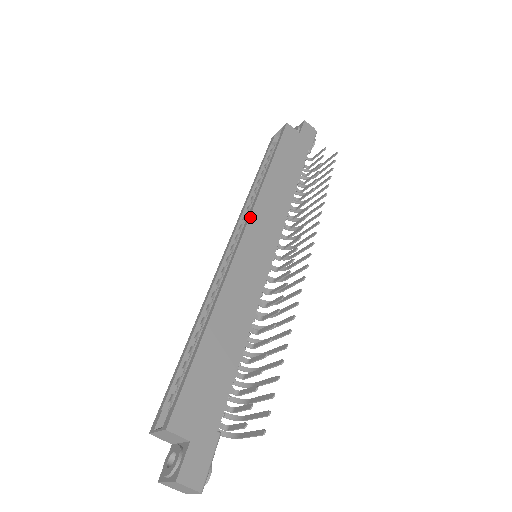
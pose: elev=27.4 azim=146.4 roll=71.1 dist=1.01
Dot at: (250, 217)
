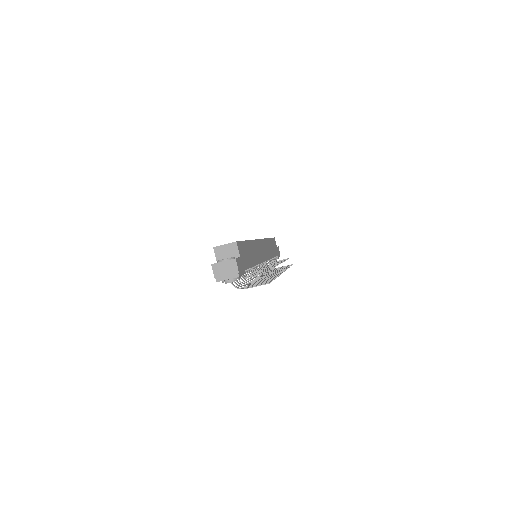
Dot at: (263, 239)
